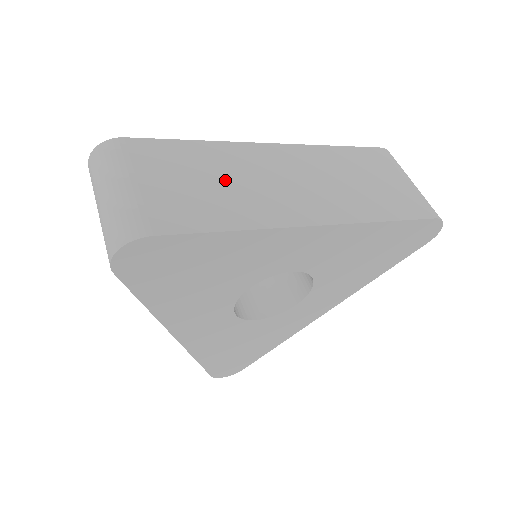
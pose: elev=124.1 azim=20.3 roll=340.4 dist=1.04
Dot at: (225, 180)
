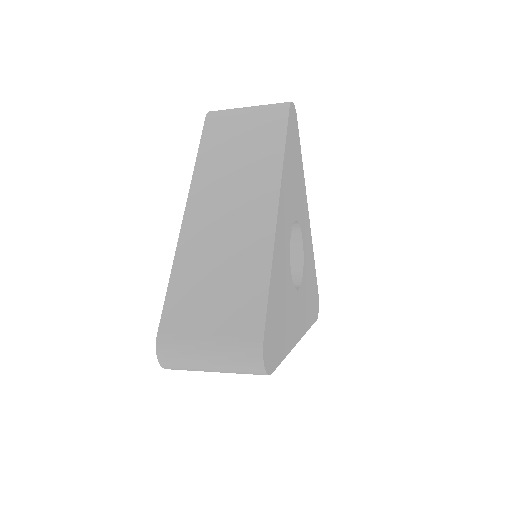
Dot at: occluded
